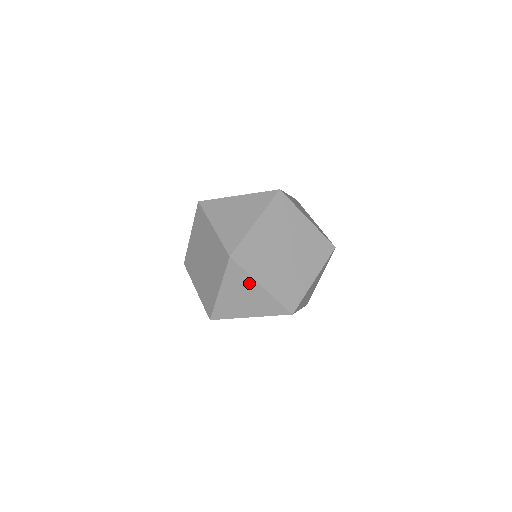
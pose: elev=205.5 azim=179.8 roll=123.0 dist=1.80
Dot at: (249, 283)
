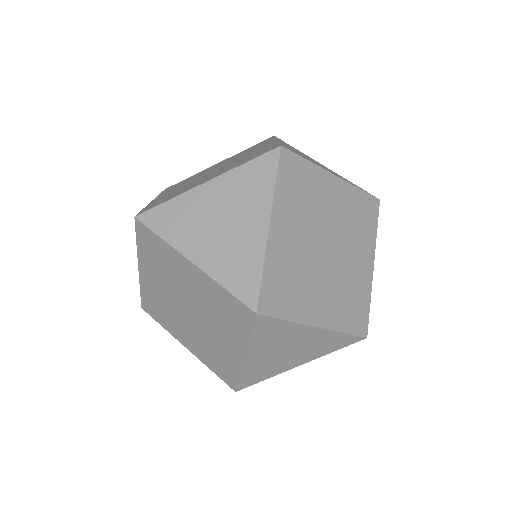
Dot at: (295, 332)
